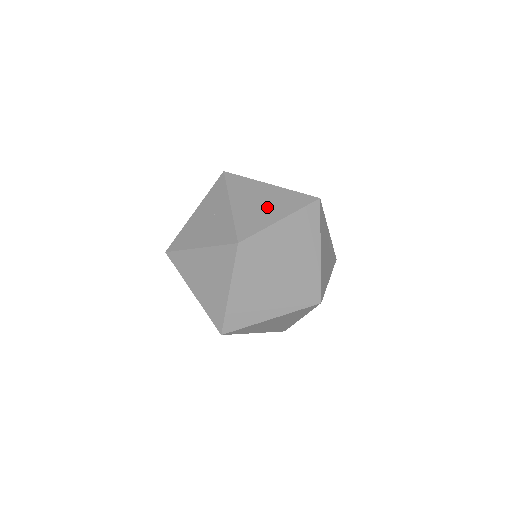
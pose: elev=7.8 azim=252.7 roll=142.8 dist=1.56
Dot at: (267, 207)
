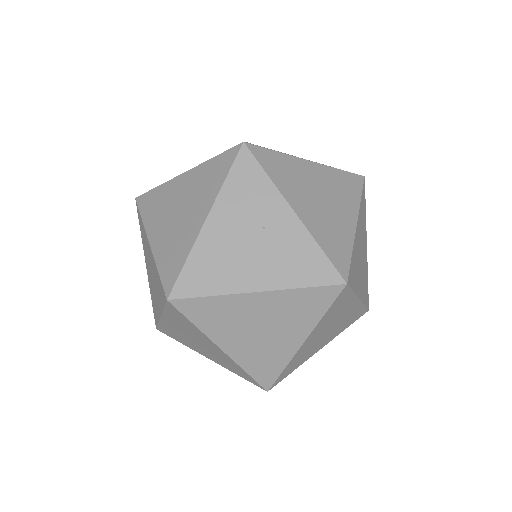
Dot at: (333, 206)
